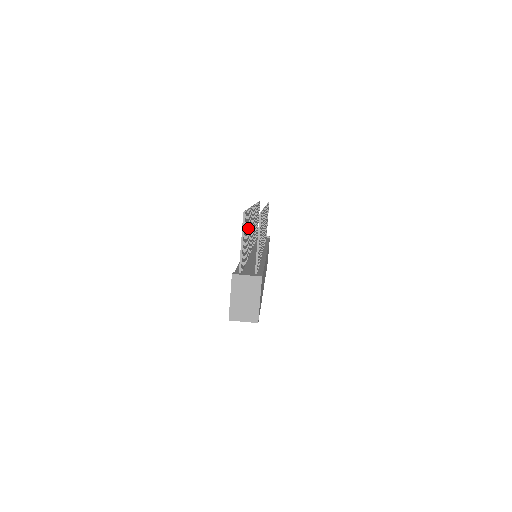
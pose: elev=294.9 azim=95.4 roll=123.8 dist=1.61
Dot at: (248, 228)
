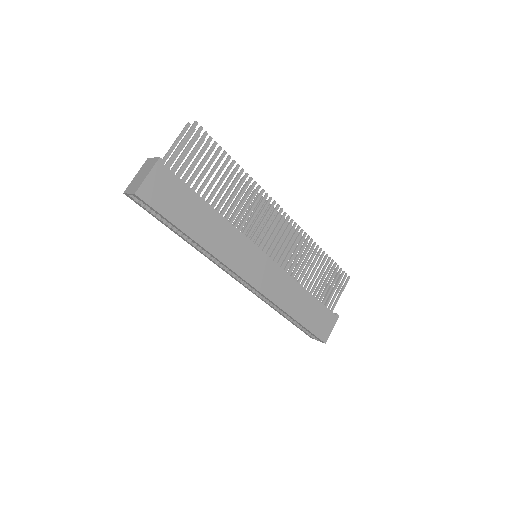
Dot at: occluded
